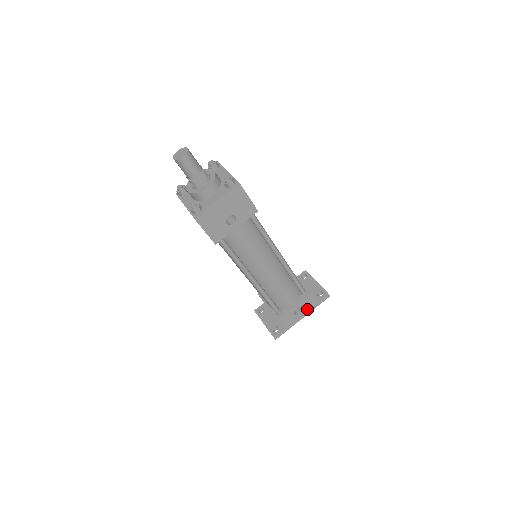
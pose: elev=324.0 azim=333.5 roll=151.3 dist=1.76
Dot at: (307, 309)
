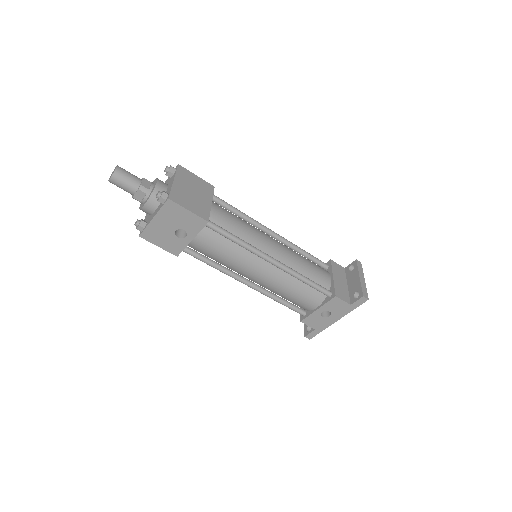
Dot at: (339, 312)
